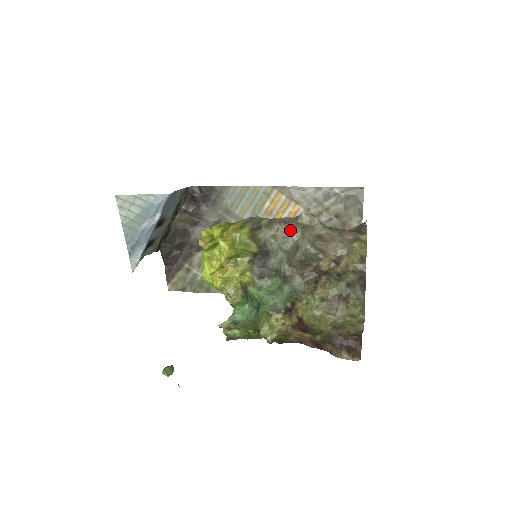
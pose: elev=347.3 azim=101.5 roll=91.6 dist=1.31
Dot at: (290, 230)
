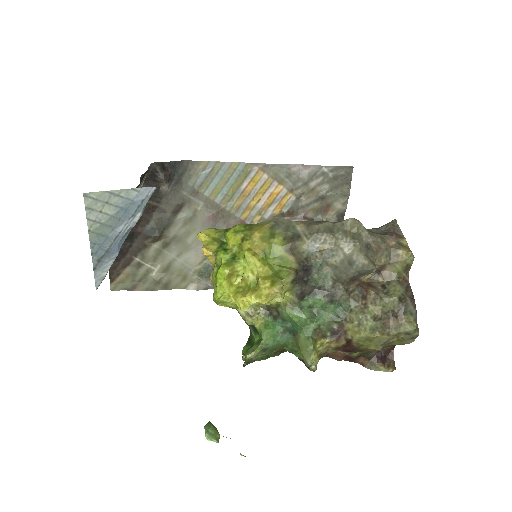
Dot at: (340, 241)
